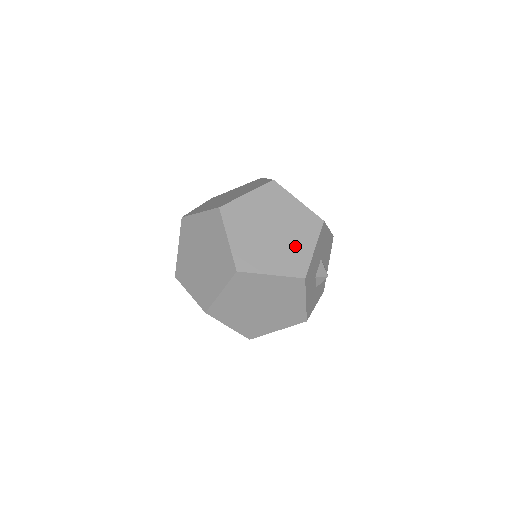
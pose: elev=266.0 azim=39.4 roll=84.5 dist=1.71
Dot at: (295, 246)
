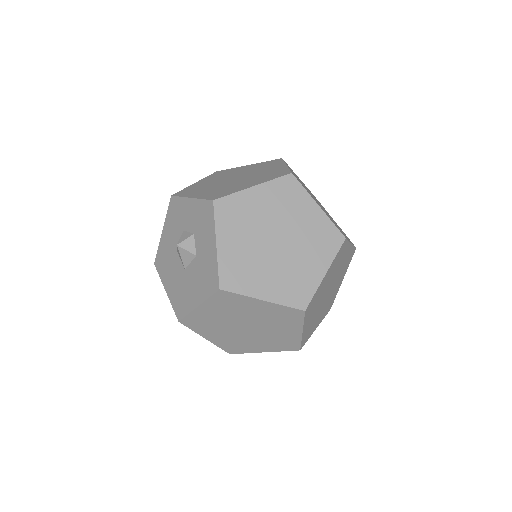
Dot at: (333, 220)
